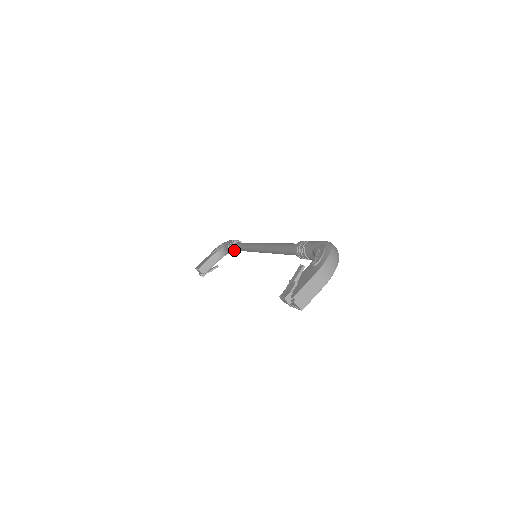
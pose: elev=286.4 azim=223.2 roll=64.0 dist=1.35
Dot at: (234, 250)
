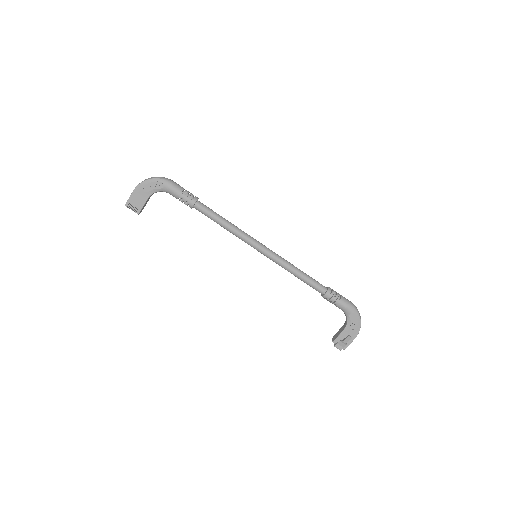
Dot at: occluded
